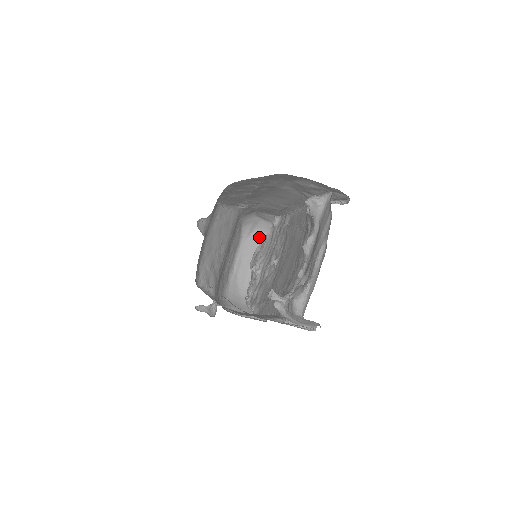
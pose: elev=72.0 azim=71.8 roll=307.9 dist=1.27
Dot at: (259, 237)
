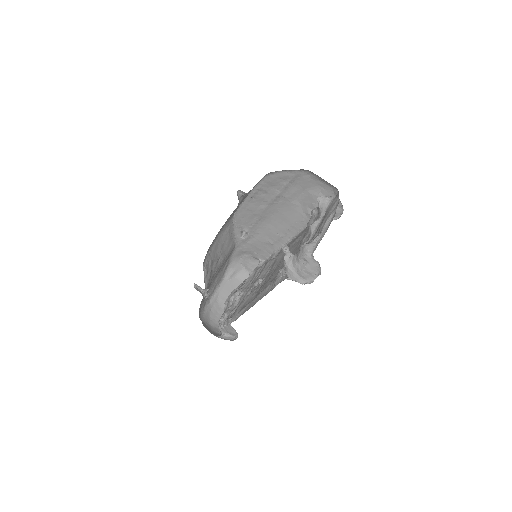
Dot at: (237, 284)
